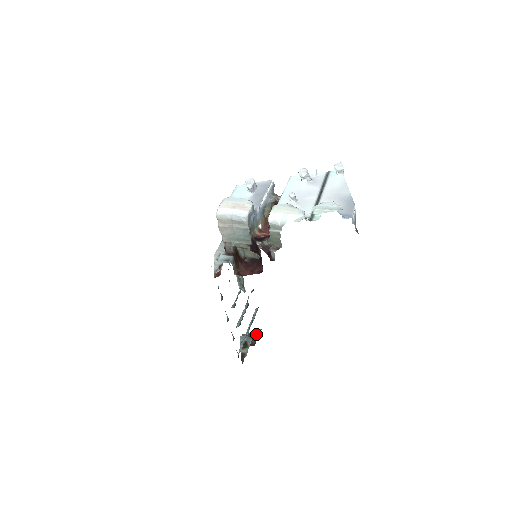
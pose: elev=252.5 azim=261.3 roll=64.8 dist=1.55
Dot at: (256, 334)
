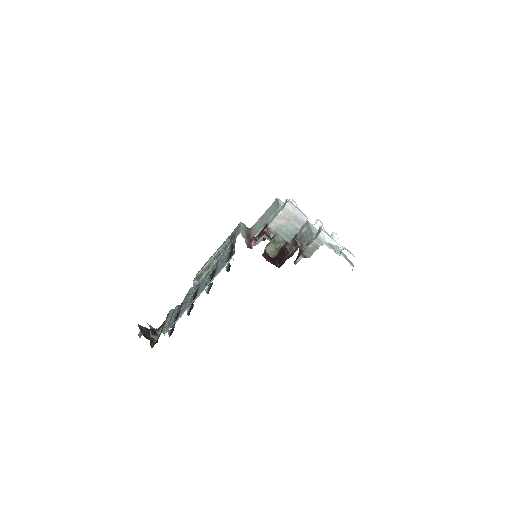
Dot at: occluded
